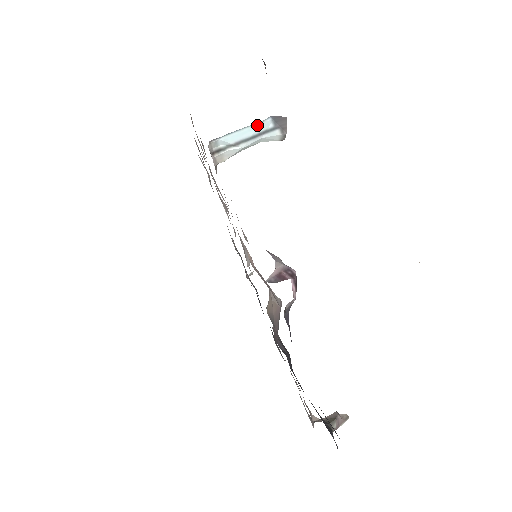
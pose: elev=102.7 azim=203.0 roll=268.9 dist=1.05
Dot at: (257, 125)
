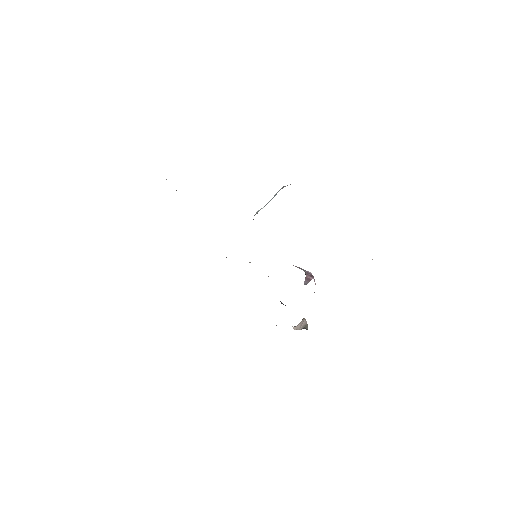
Dot at: occluded
